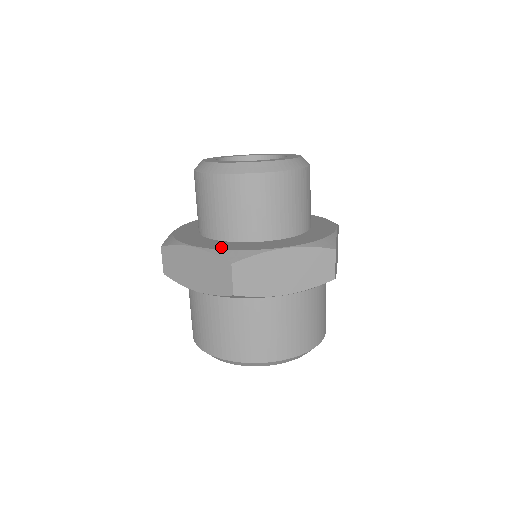
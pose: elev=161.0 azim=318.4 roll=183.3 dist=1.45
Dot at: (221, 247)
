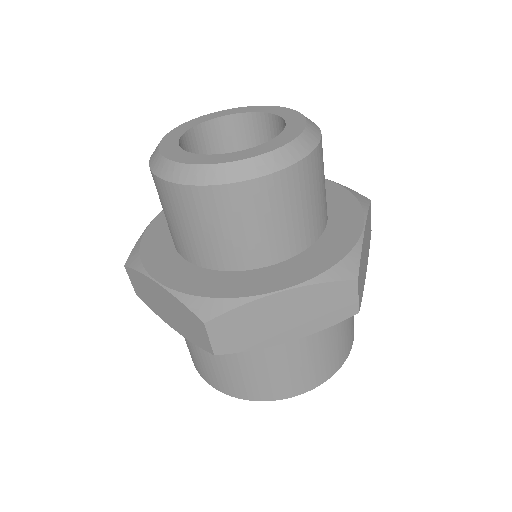
Dot at: (193, 287)
